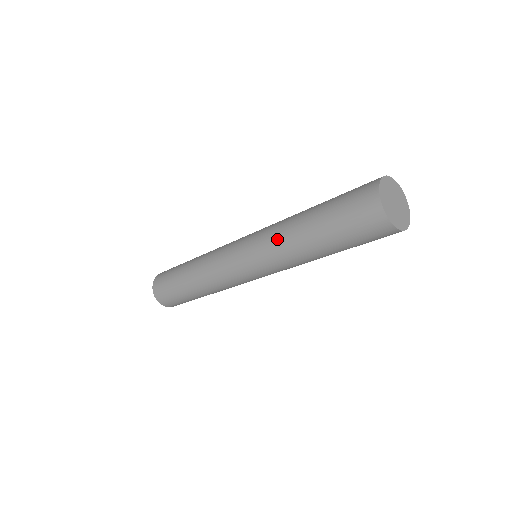
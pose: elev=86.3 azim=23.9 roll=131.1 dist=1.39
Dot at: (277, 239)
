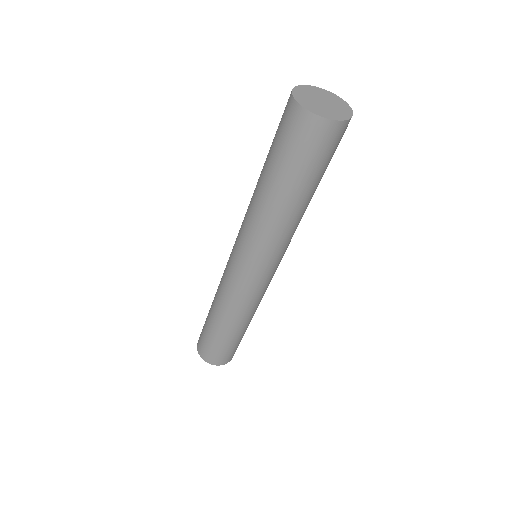
Dot at: occluded
